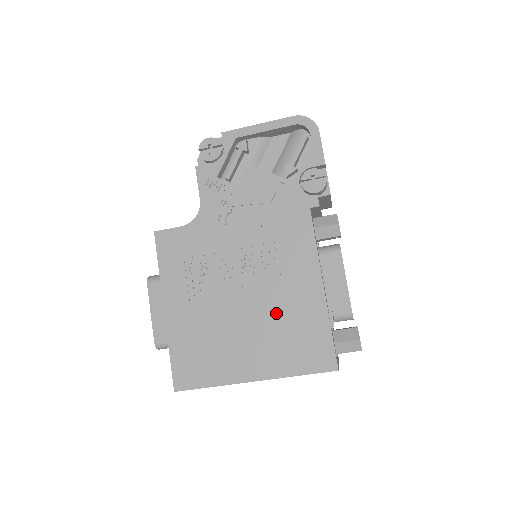
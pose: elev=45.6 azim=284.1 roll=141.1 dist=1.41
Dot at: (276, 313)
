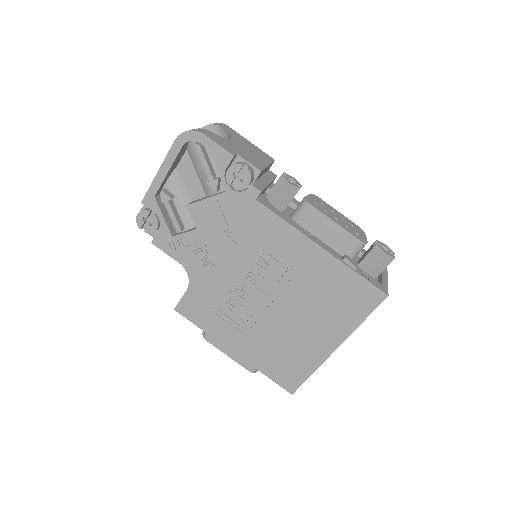
Dot at: (307, 294)
